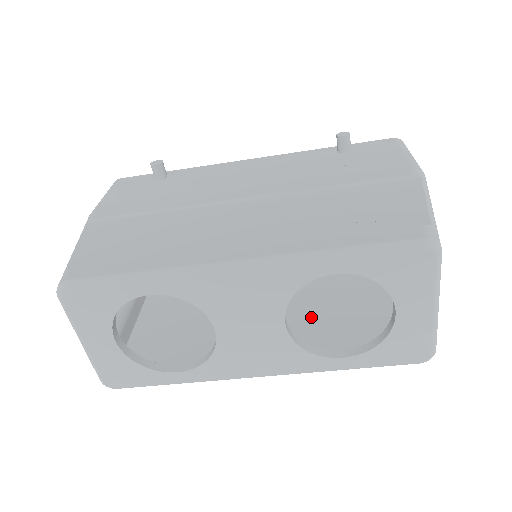
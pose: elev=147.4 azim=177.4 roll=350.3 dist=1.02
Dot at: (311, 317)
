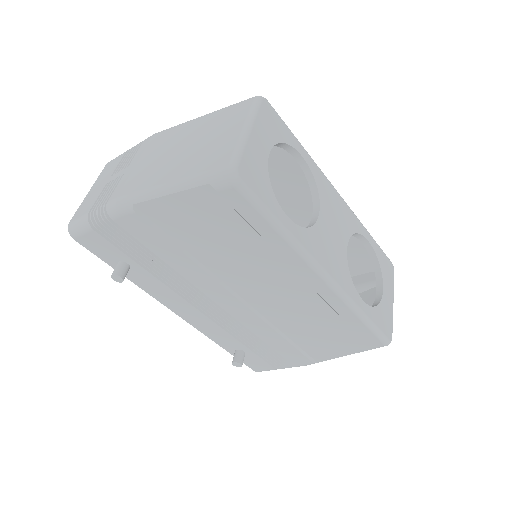
Dot at: occluded
